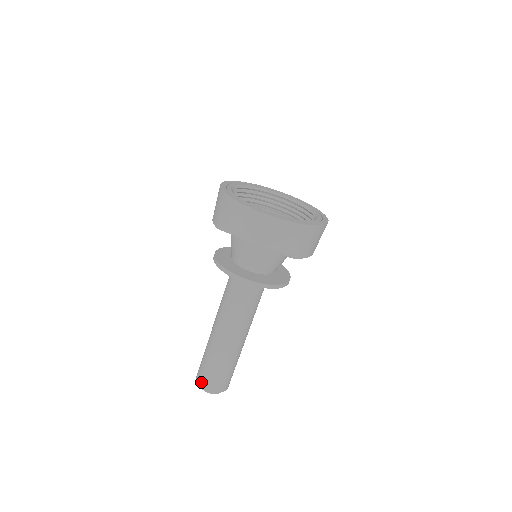
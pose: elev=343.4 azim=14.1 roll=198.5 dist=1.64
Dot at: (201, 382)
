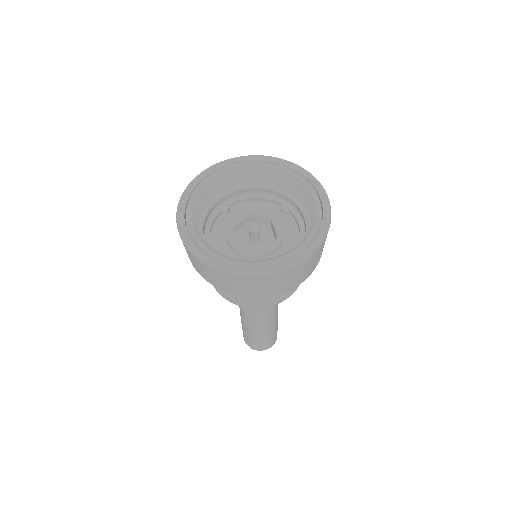
Dot at: occluded
